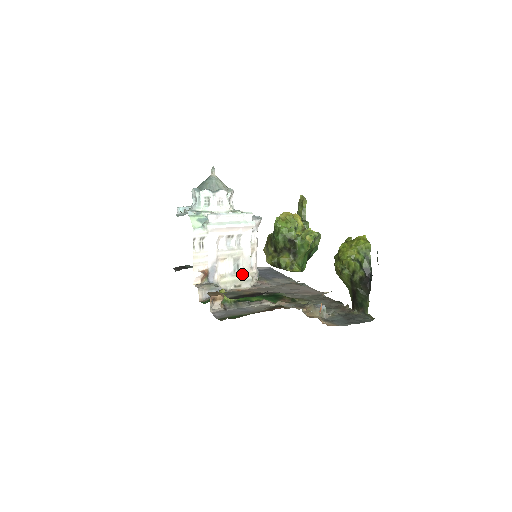
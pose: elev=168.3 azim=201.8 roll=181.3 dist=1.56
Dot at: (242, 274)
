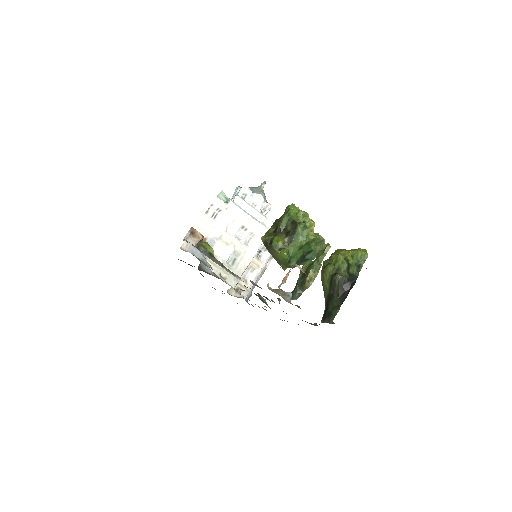
Dot at: (234, 270)
